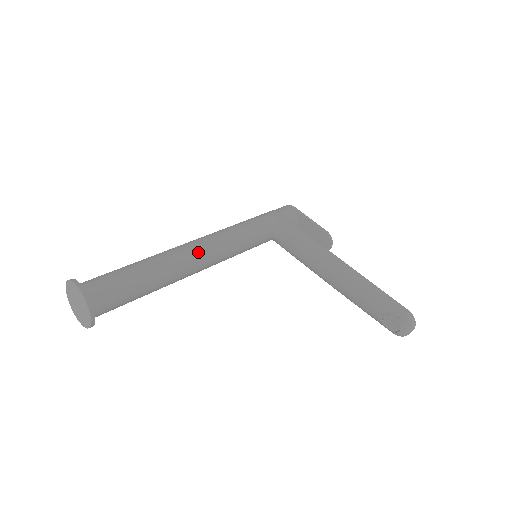
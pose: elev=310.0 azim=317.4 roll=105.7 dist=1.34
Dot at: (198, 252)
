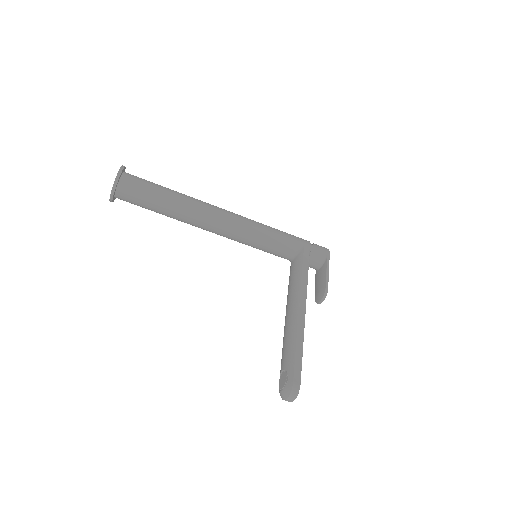
Dot at: (215, 217)
